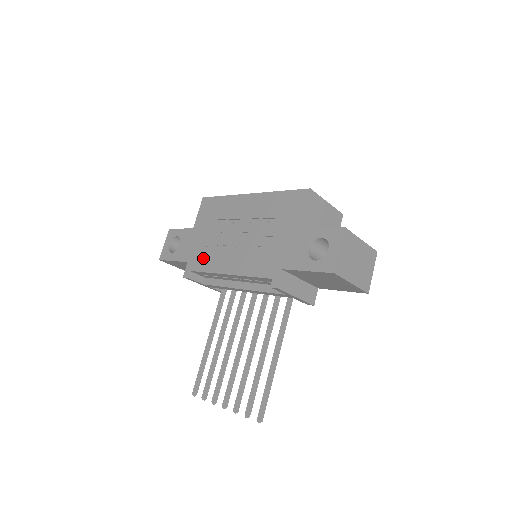
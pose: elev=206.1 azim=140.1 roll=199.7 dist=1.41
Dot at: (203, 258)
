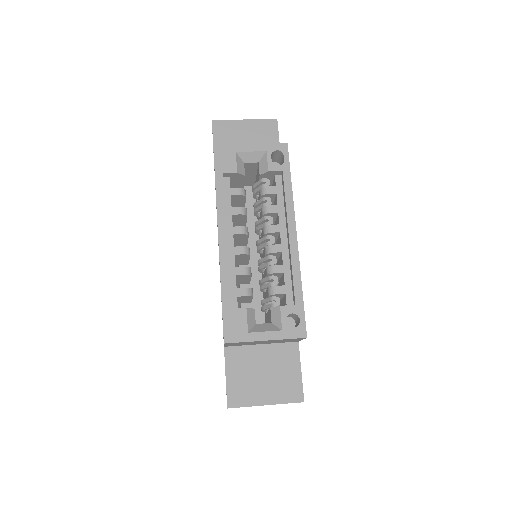
Dot at: occluded
